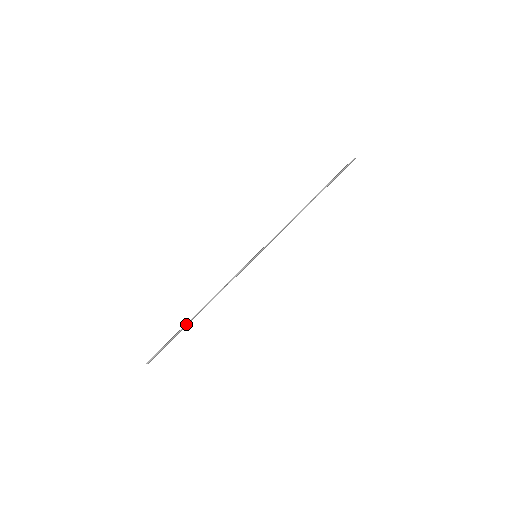
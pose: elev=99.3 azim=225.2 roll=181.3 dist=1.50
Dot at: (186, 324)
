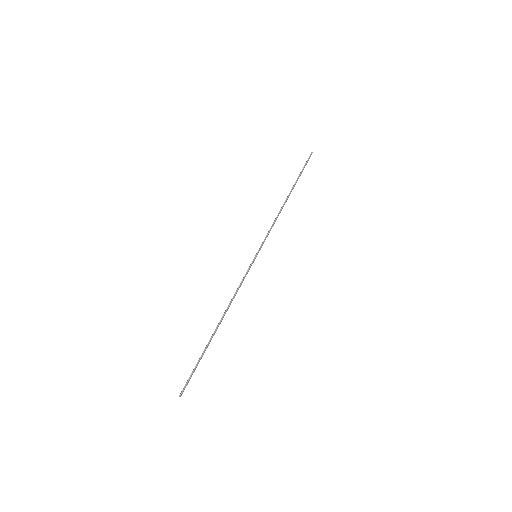
Dot at: (209, 342)
